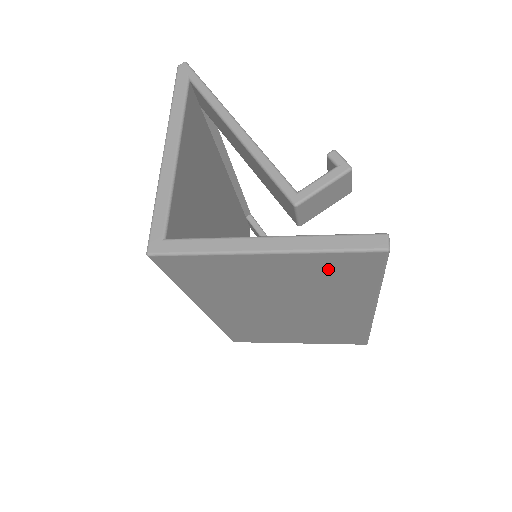
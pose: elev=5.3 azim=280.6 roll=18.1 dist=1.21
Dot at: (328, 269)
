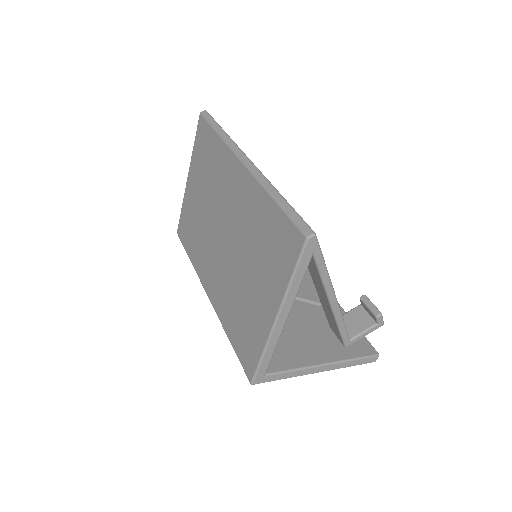
Dot at: occluded
